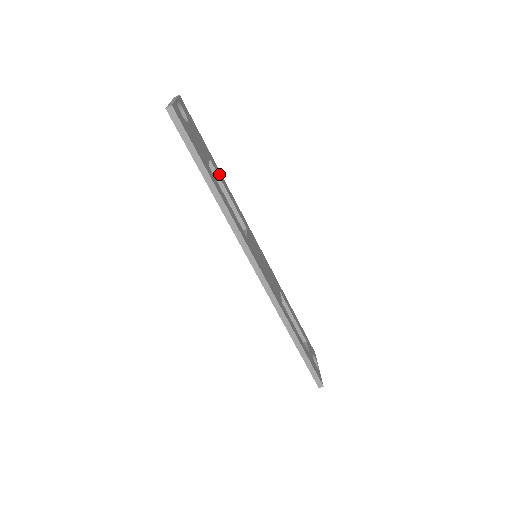
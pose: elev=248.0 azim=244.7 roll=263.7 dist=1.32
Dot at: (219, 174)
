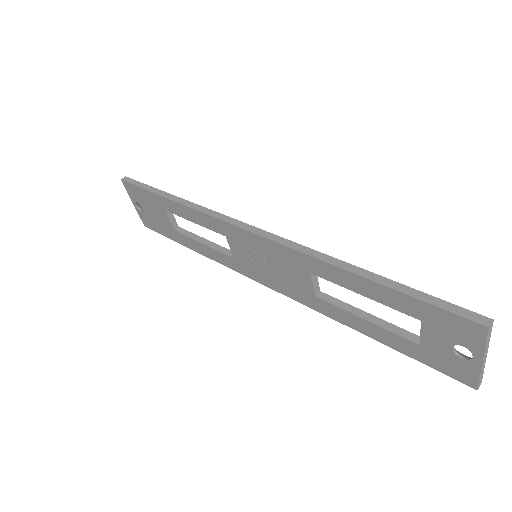
Dot at: occluded
